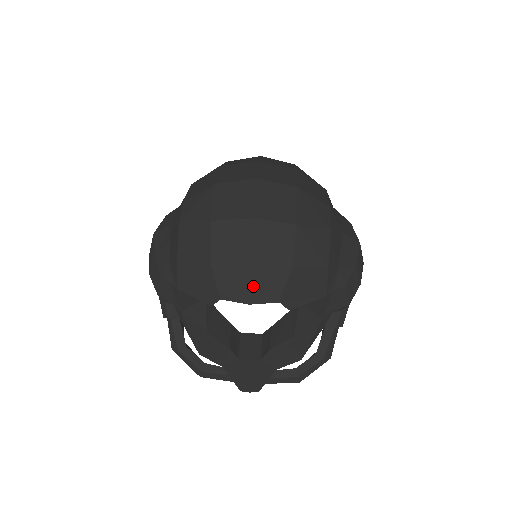
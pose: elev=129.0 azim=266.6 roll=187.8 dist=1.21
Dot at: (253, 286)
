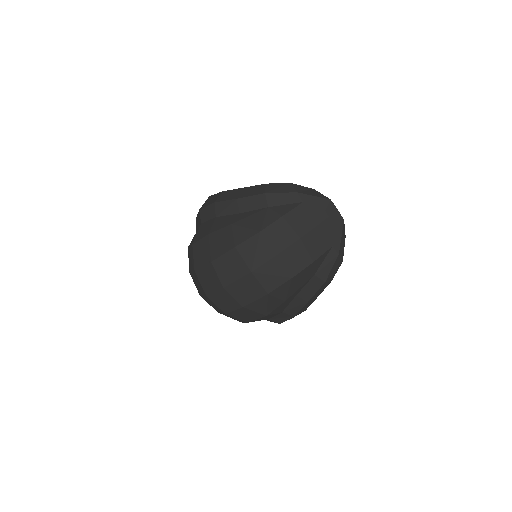
Dot at: occluded
